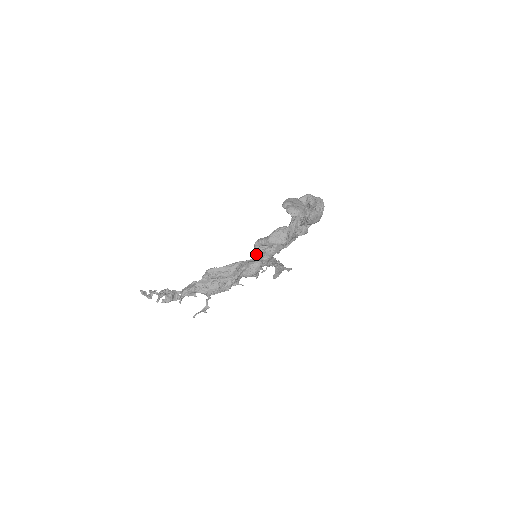
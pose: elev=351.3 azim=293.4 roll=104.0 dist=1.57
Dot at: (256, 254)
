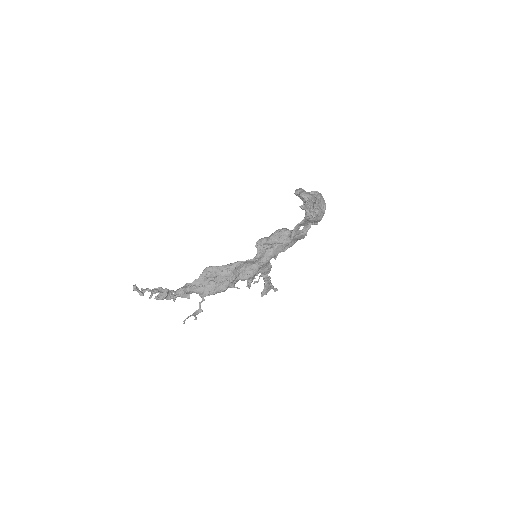
Dot at: (256, 254)
